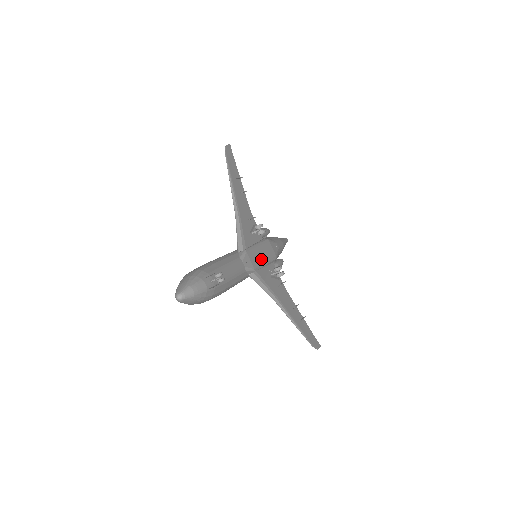
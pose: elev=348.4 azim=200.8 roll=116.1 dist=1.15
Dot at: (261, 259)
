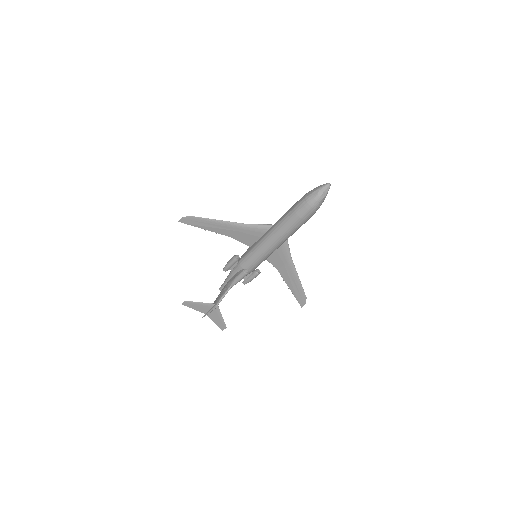
Dot at: occluded
